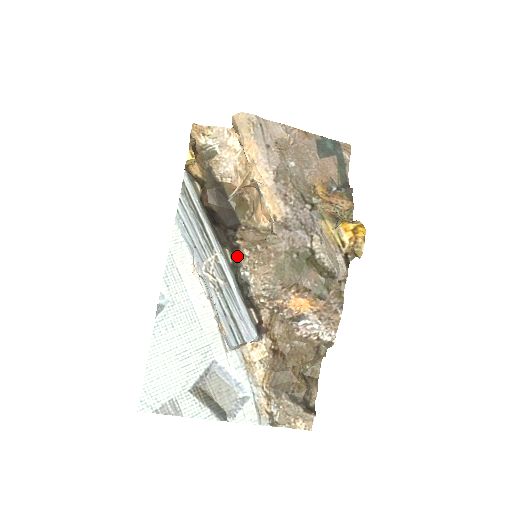
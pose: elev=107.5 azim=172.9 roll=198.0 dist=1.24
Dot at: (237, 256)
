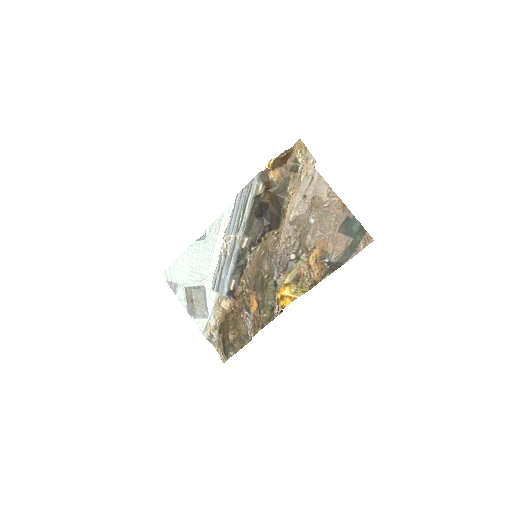
Dot at: (253, 246)
